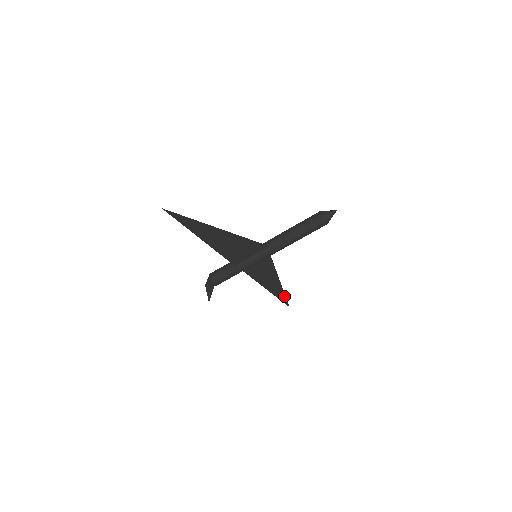
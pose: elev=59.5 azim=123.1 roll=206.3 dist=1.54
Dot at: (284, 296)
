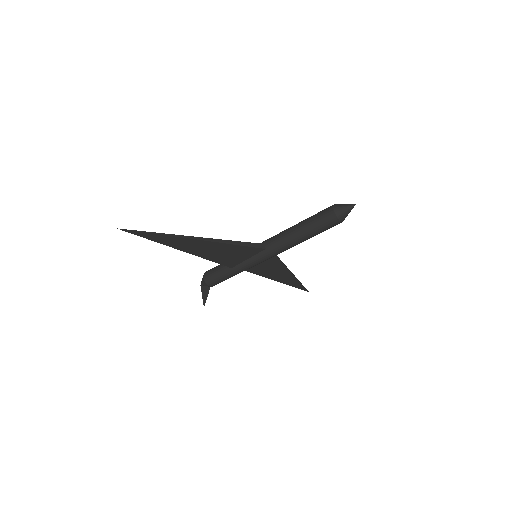
Dot at: (300, 284)
